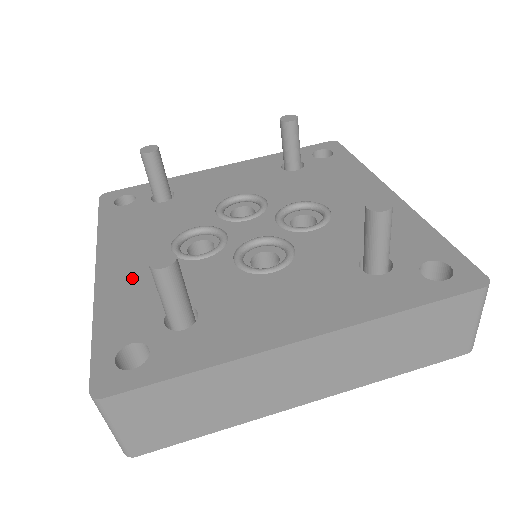
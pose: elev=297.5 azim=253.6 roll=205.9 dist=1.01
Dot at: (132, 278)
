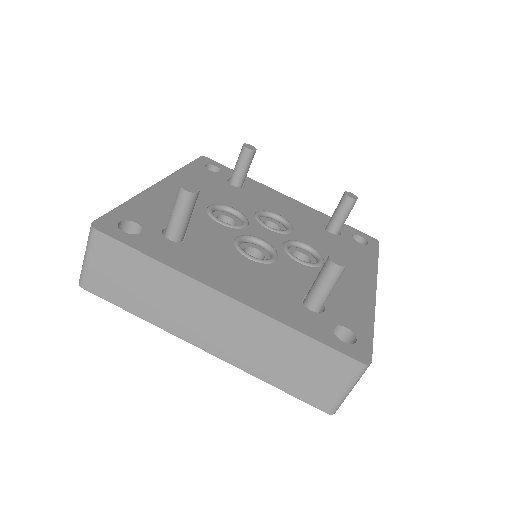
Dot at: (172, 200)
